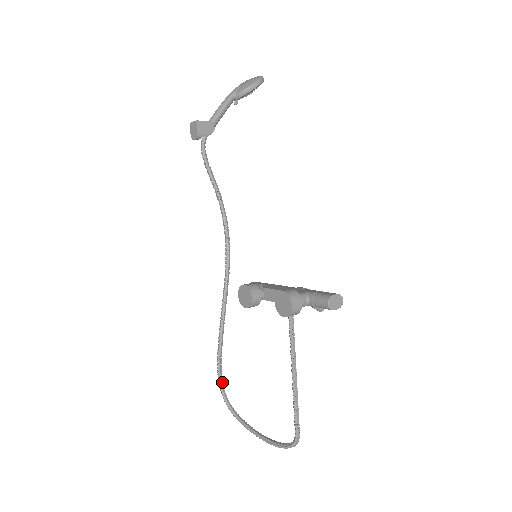
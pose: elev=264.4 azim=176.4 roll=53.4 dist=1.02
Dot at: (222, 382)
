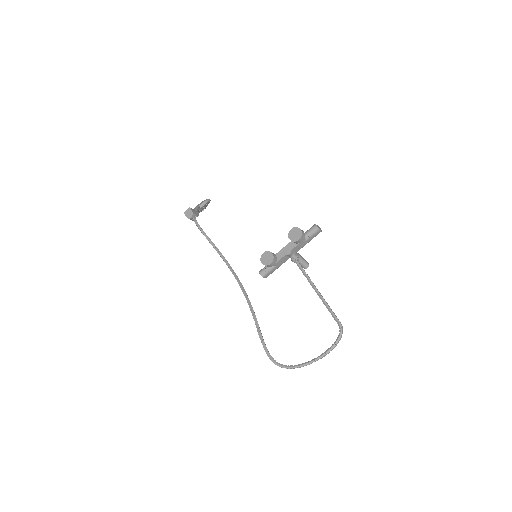
Dot at: (268, 351)
